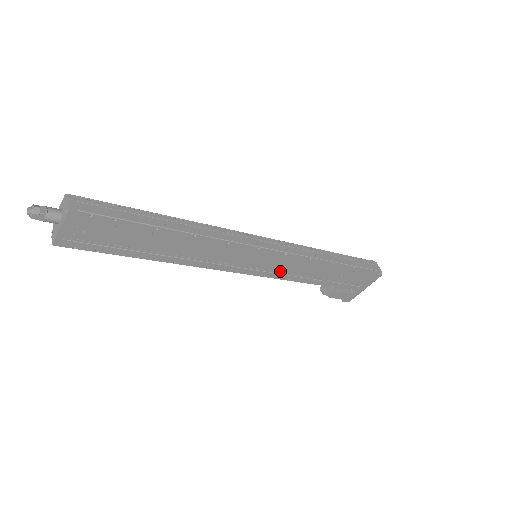
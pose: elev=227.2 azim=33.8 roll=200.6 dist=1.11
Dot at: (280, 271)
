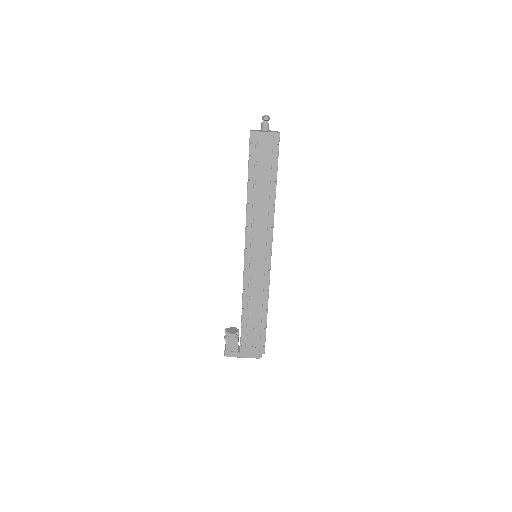
Dot at: (251, 277)
